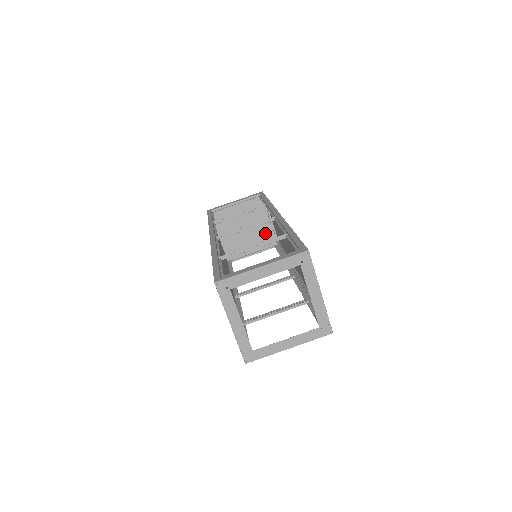
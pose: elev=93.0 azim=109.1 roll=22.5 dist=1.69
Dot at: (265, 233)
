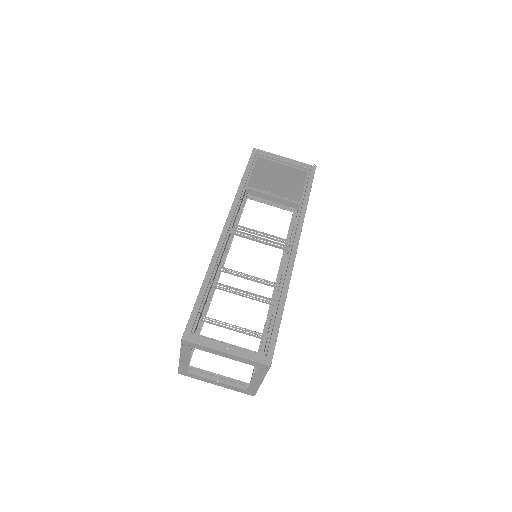
Dot at: (294, 195)
